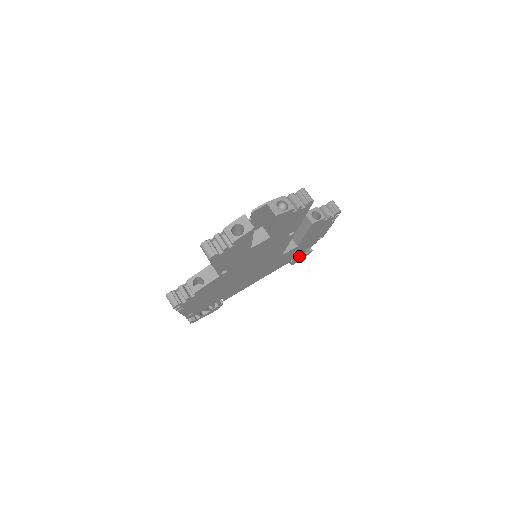
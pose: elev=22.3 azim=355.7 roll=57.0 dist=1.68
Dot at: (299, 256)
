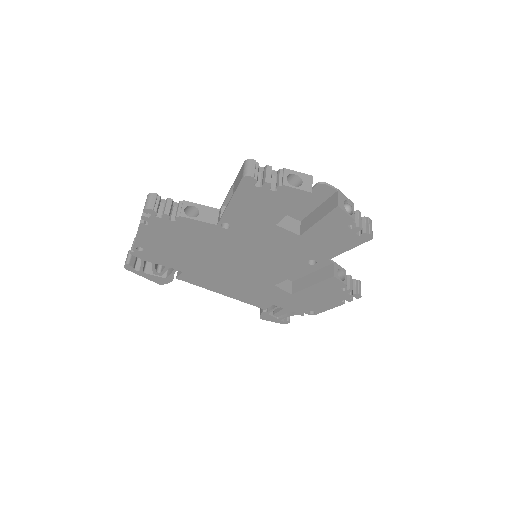
Dot at: (276, 313)
